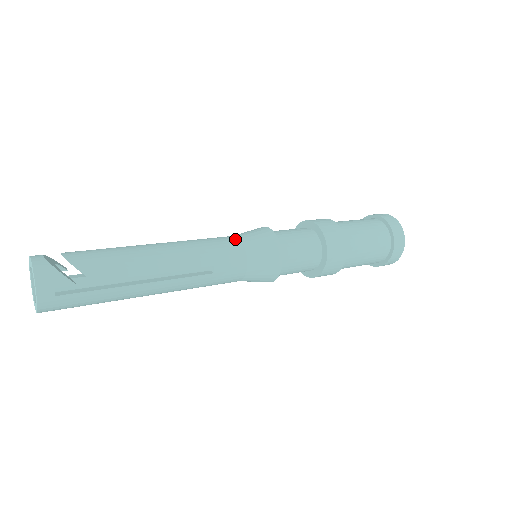
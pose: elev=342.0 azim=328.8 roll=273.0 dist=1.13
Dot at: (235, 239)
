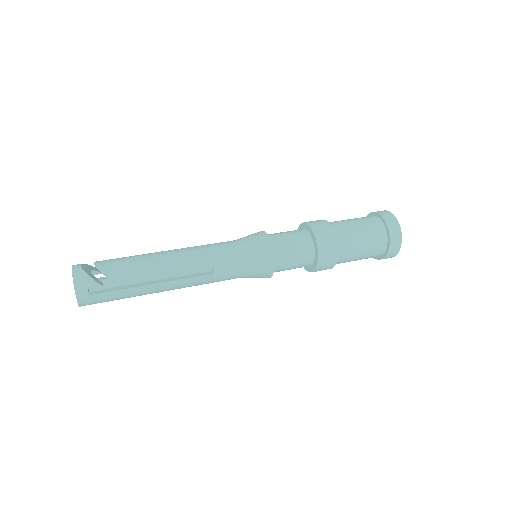
Dot at: (234, 244)
